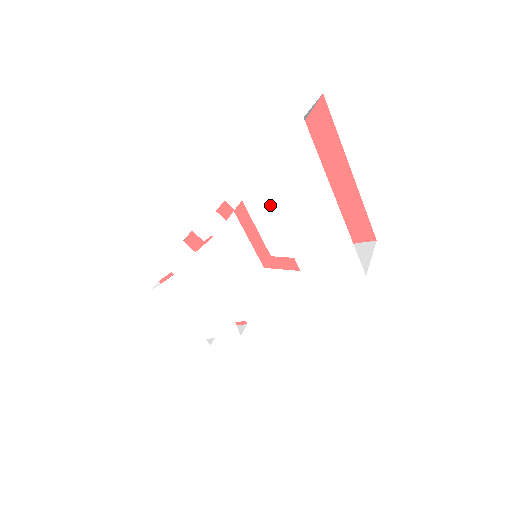
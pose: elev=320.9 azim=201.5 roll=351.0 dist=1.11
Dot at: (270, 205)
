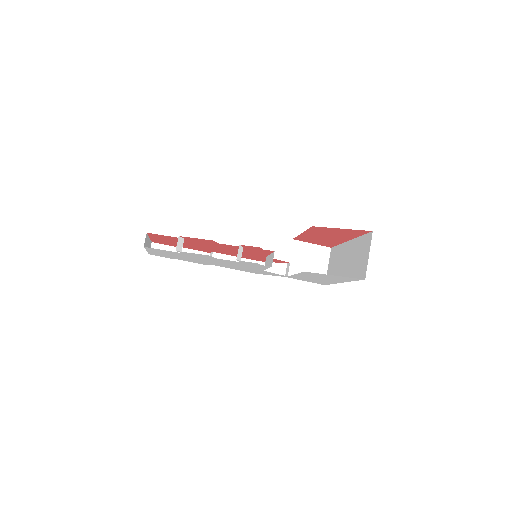
Dot at: (301, 273)
